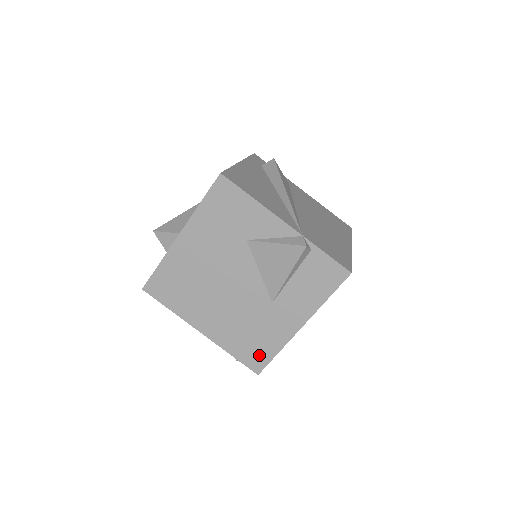
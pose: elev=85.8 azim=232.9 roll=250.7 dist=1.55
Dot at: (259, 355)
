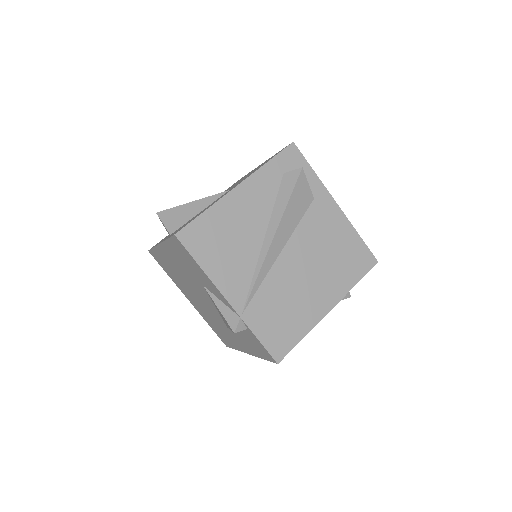
Dot at: (225, 340)
